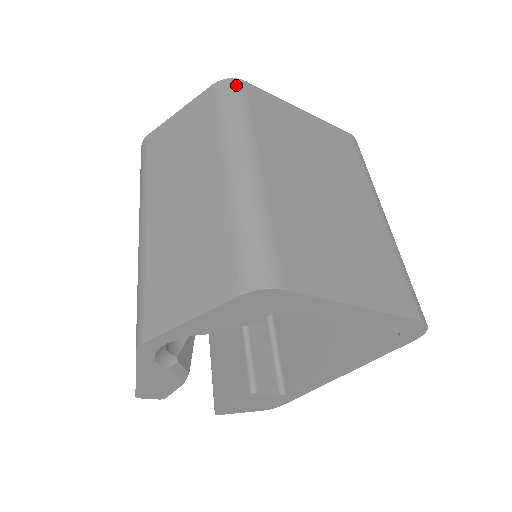
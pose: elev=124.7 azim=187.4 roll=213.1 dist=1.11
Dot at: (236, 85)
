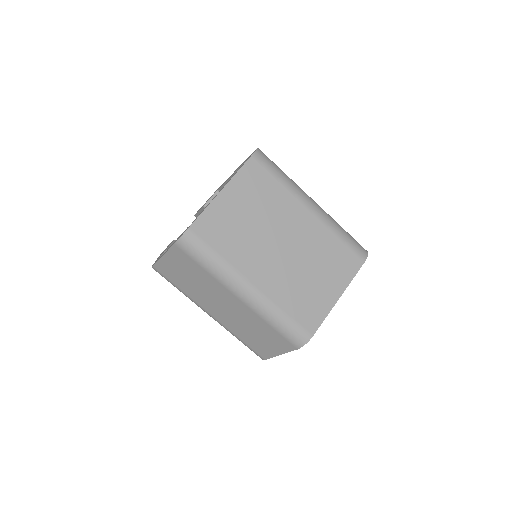
Dot at: (189, 239)
